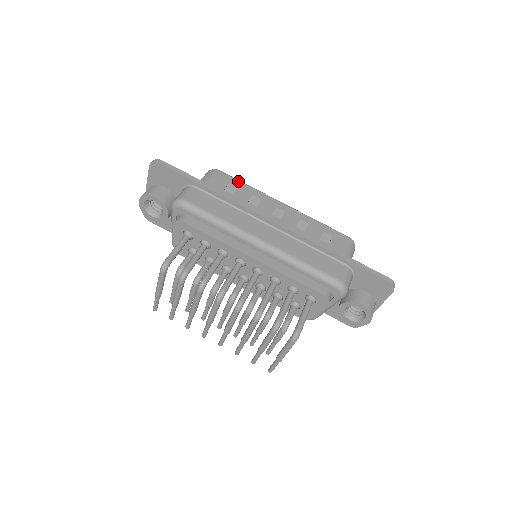
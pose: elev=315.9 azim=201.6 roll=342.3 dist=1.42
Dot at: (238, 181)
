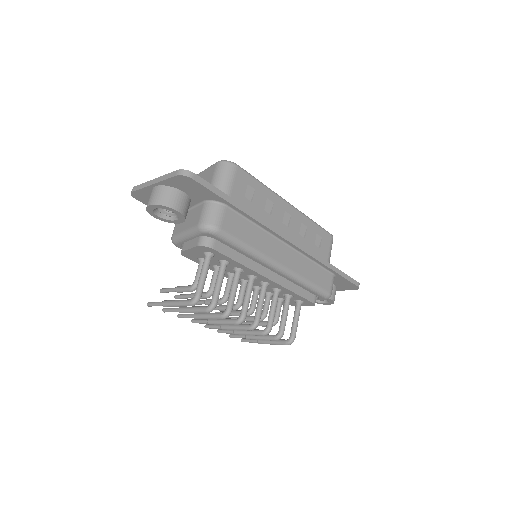
Dot at: (254, 179)
